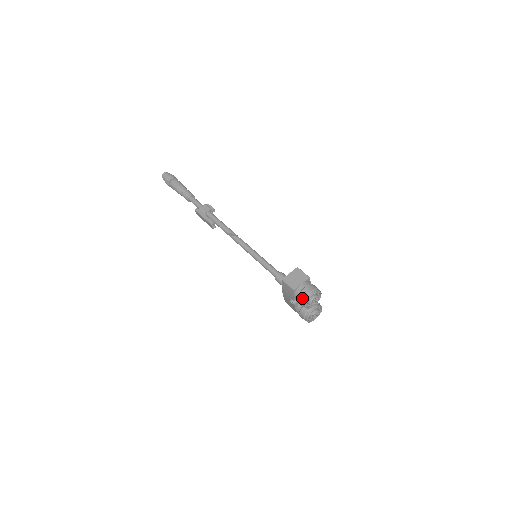
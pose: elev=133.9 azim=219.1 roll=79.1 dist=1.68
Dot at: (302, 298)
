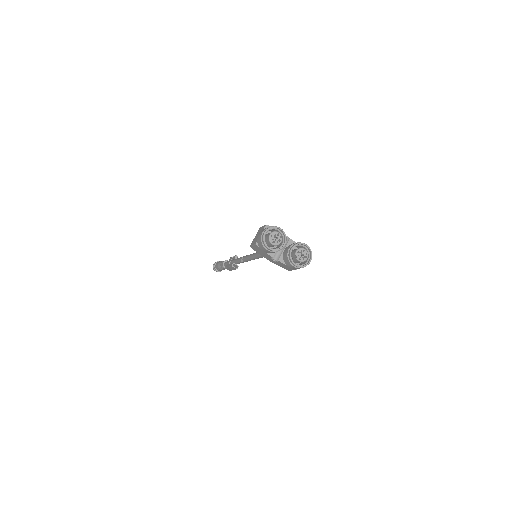
Dot at: (261, 244)
